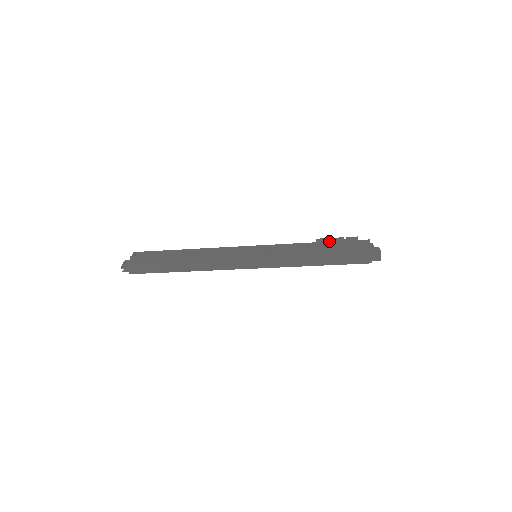
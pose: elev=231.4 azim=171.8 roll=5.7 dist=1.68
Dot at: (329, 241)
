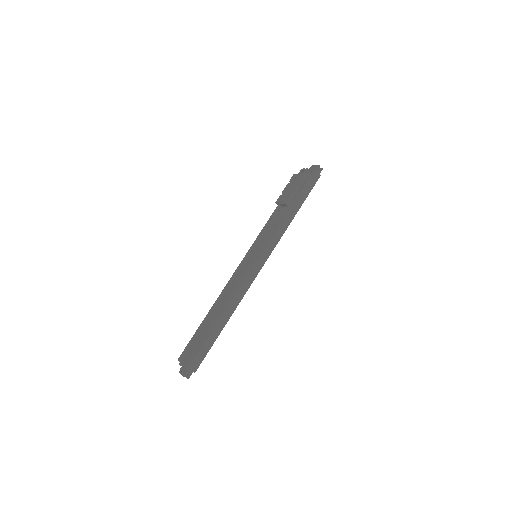
Dot at: (284, 194)
